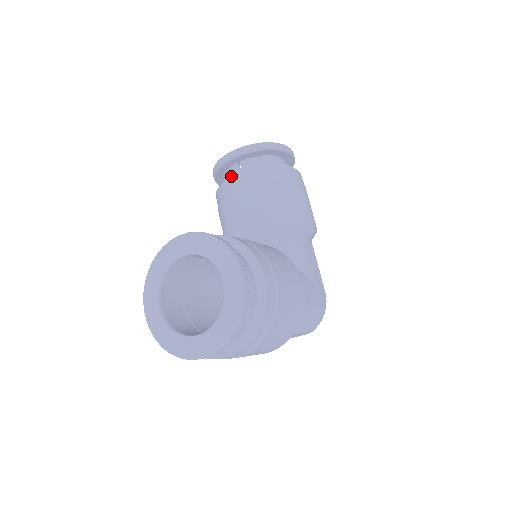
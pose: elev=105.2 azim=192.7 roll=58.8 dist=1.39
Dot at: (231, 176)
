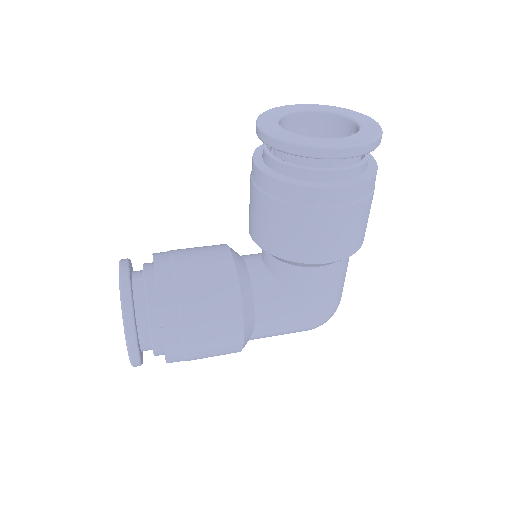
Dot at: occluded
